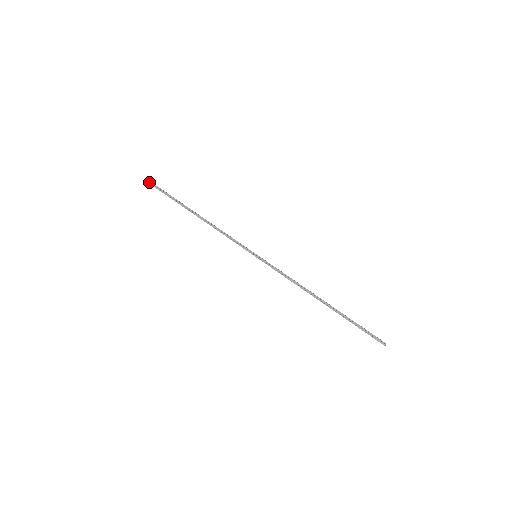
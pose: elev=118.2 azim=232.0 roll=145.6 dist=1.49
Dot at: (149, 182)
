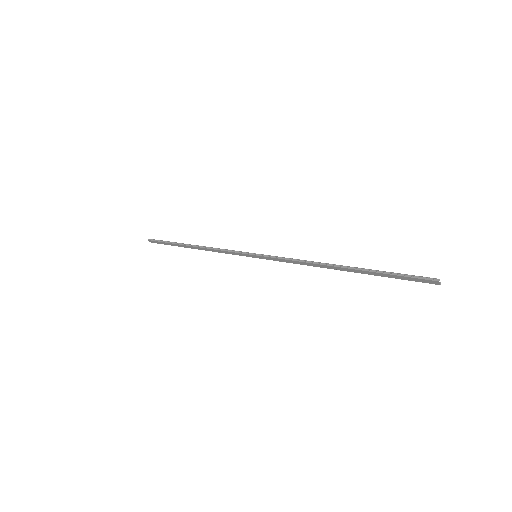
Dot at: (148, 239)
